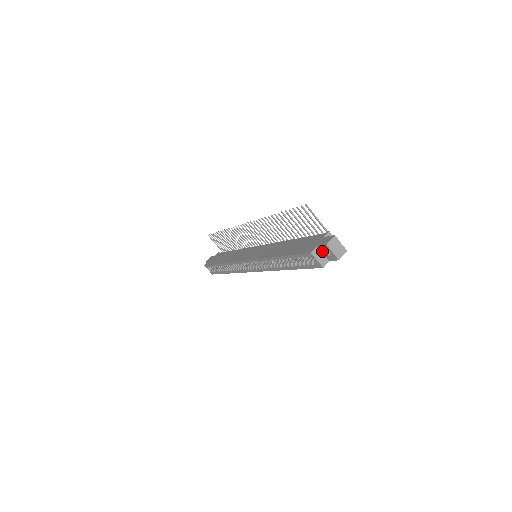
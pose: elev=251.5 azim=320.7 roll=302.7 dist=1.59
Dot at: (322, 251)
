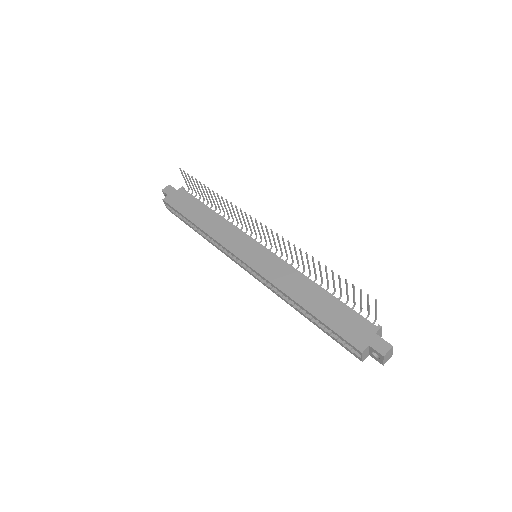
Dot at: (370, 350)
